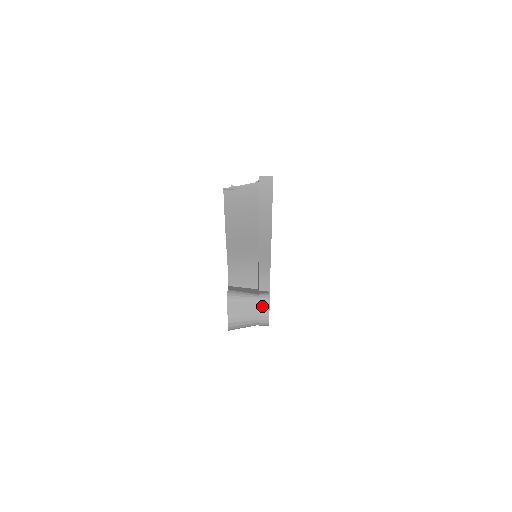
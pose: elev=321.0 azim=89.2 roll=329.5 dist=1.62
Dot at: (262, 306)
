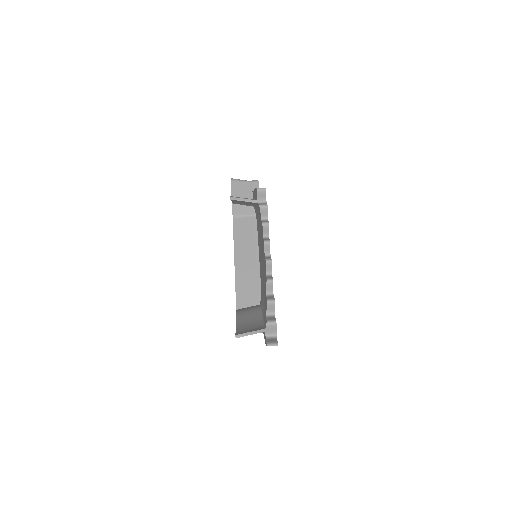
Dot at: occluded
